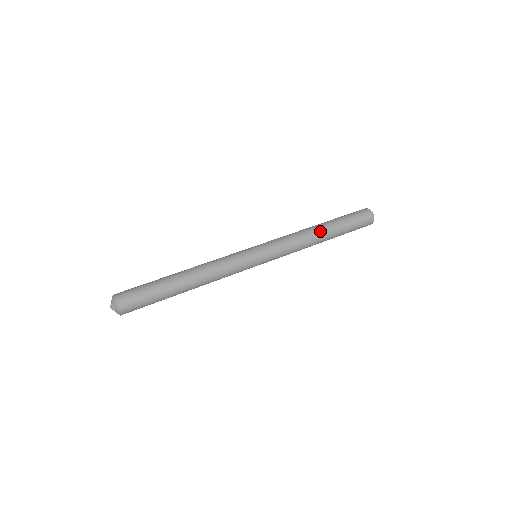
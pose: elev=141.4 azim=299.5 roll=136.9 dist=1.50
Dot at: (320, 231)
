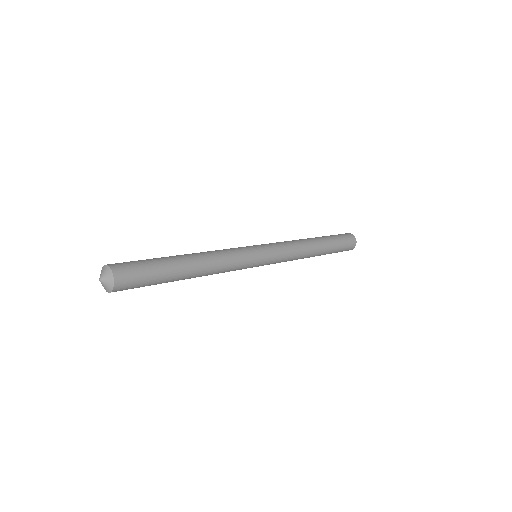
Dot at: (316, 249)
